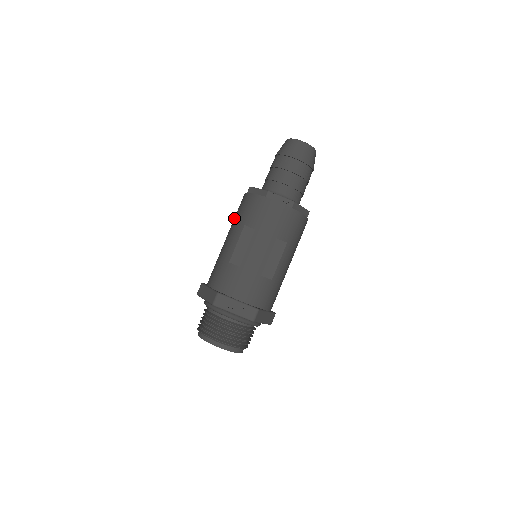
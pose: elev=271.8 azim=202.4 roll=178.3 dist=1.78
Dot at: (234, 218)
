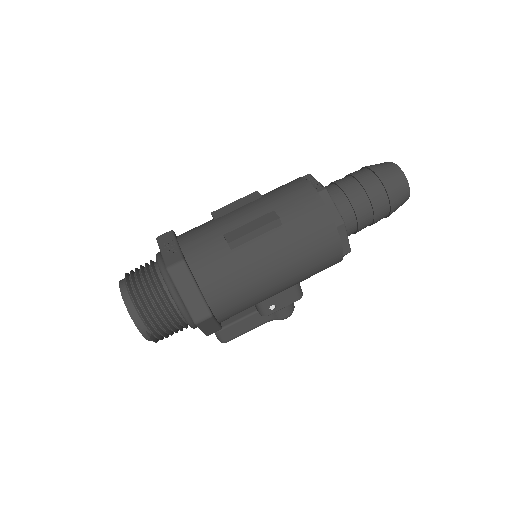
Dot at: occluded
